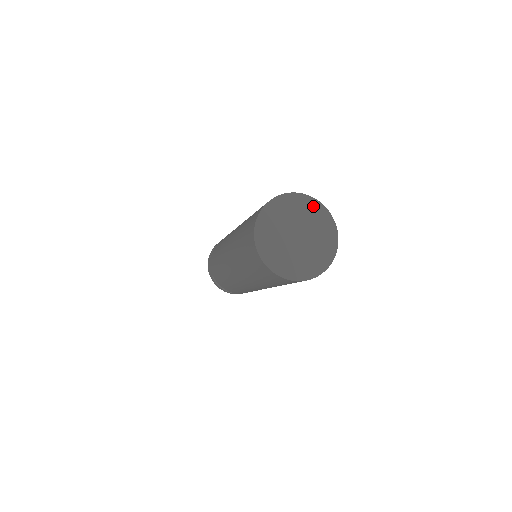
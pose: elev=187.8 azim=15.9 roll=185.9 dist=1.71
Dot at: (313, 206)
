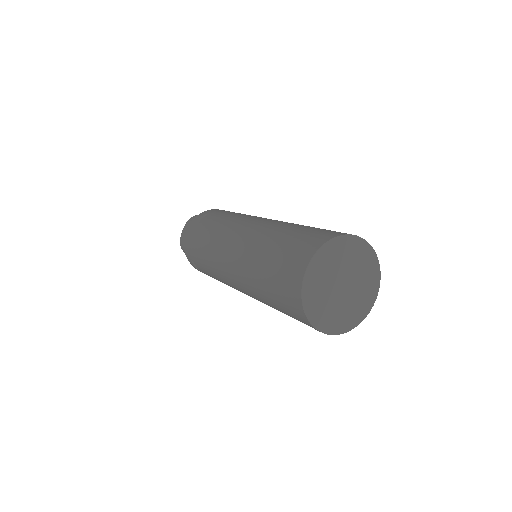
Dot at: (360, 247)
